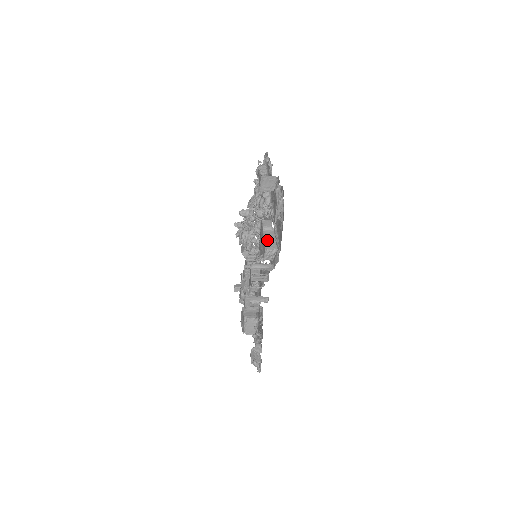
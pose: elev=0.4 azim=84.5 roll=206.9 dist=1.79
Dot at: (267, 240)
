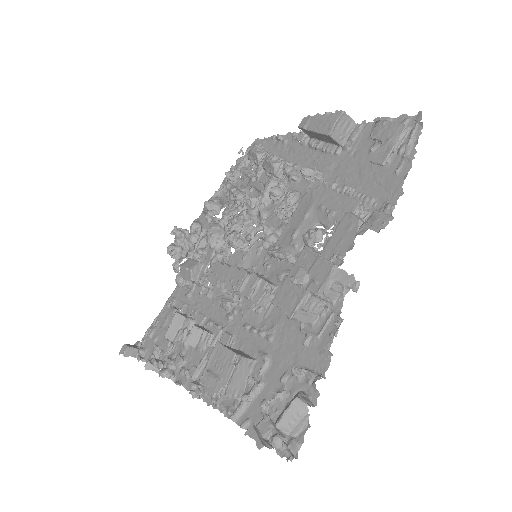
Dot at: (347, 198)
